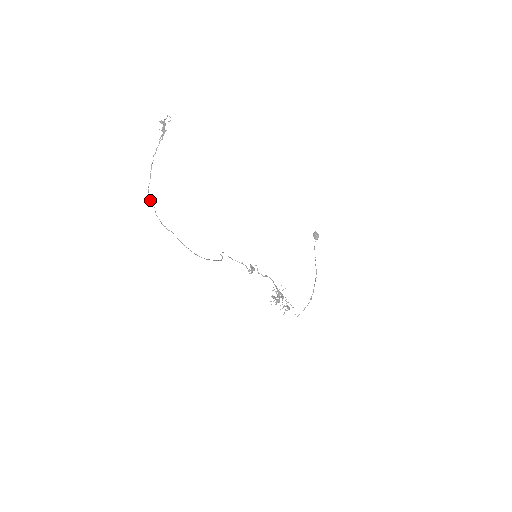
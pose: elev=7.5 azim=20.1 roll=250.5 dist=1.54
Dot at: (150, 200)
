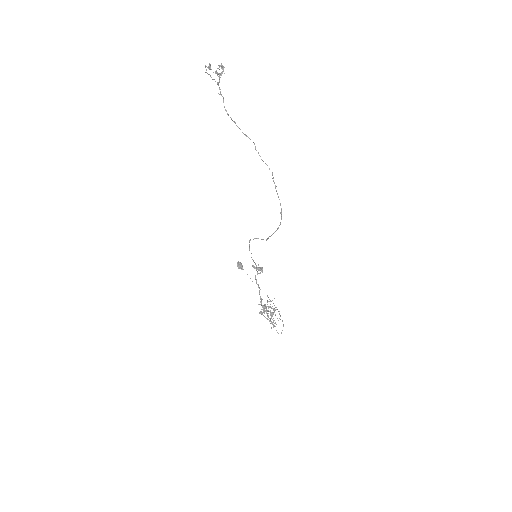
Dot at: (245, 134)
